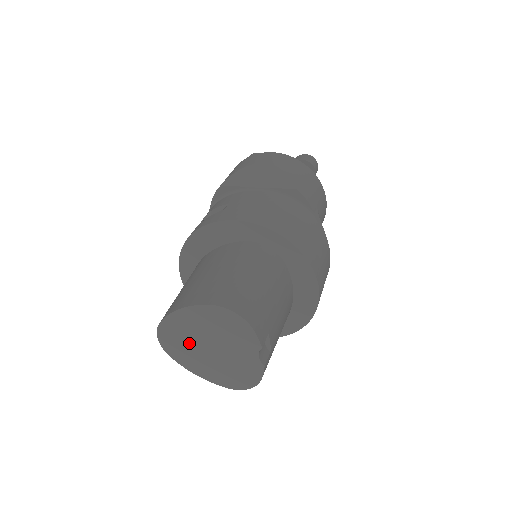
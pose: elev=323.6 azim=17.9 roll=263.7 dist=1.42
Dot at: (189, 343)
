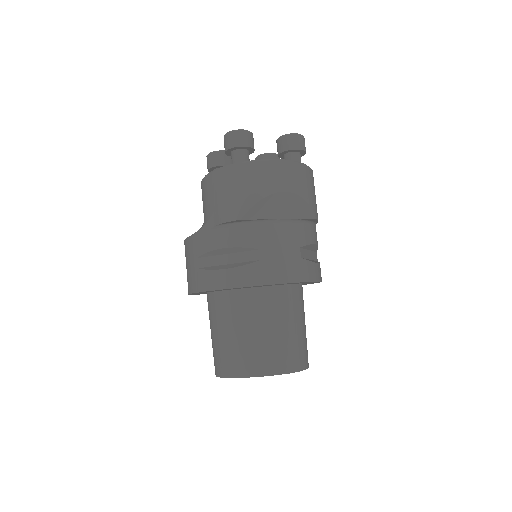
Dot at: occluded
